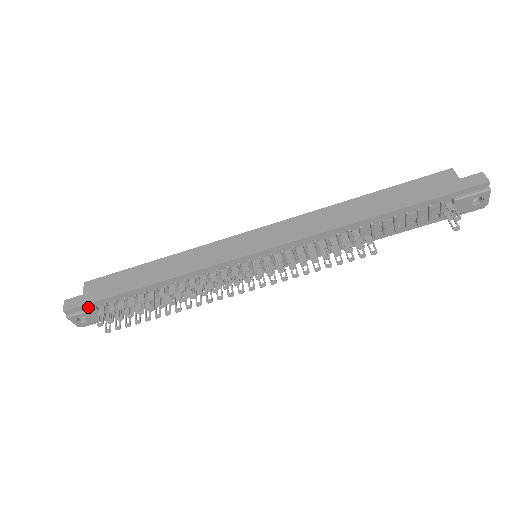
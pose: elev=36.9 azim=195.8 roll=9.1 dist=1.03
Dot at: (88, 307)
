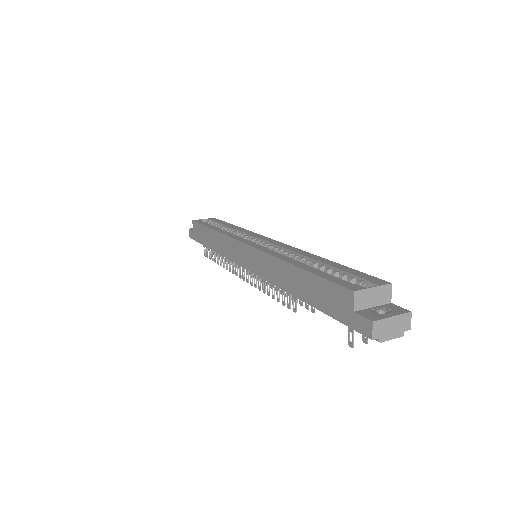
Dot at: occluded
